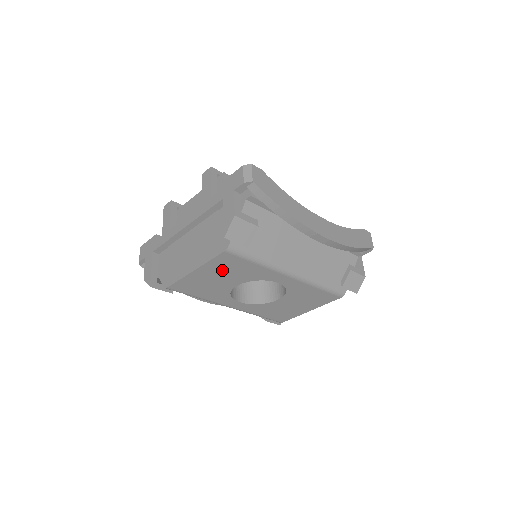
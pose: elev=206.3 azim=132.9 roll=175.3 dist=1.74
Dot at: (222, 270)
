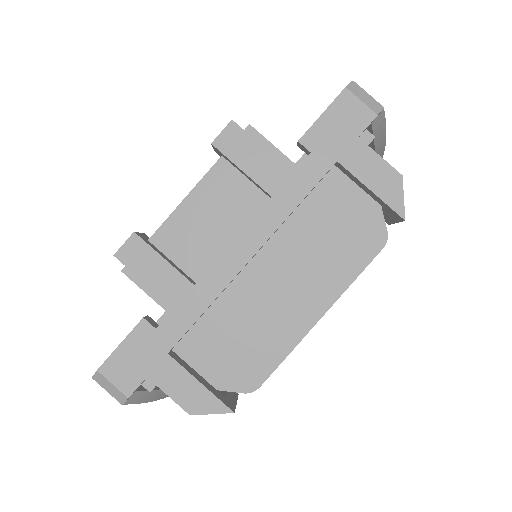
Dot at: occluded
